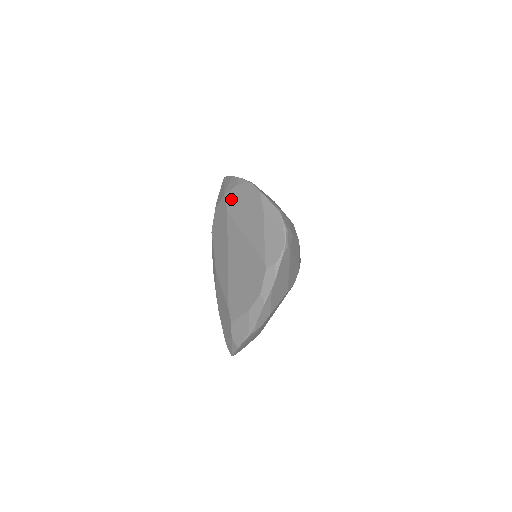
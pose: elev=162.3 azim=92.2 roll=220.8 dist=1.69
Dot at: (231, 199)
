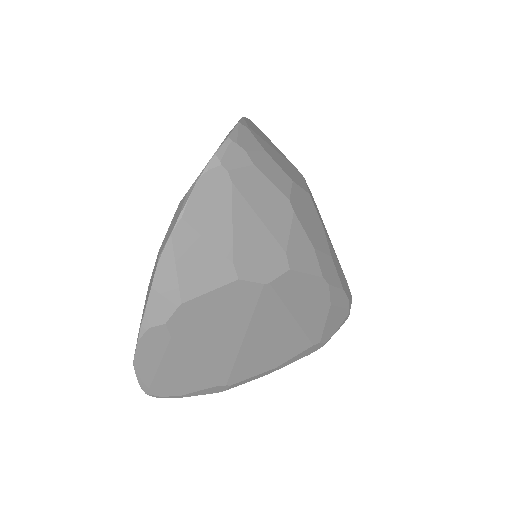
Dot at: occluded
